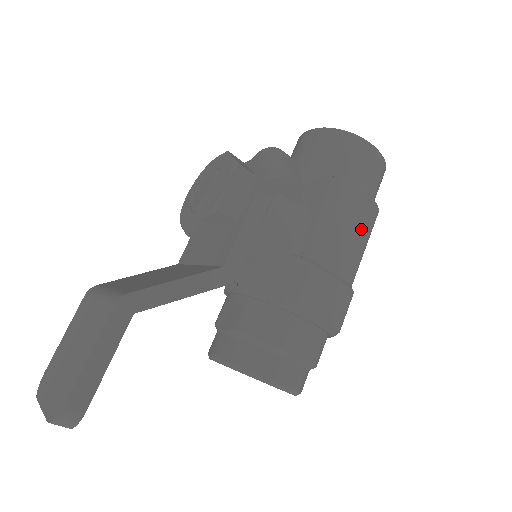
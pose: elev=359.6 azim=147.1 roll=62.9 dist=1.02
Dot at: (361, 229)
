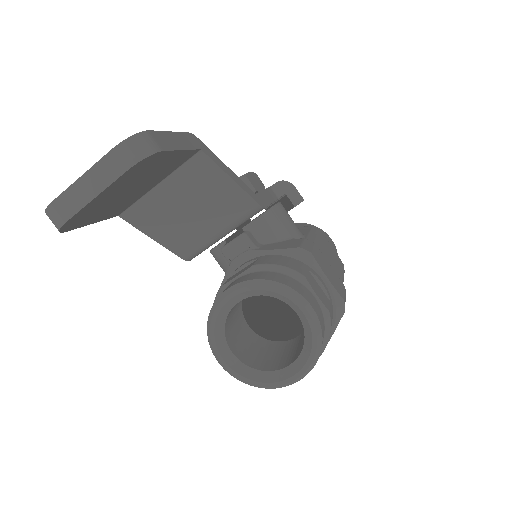
Dot at: (338, 265)
